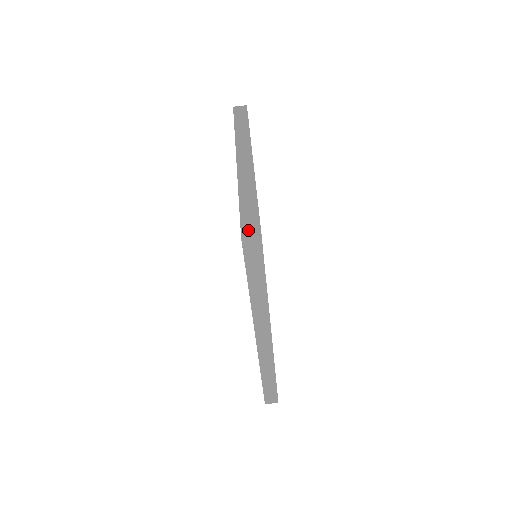
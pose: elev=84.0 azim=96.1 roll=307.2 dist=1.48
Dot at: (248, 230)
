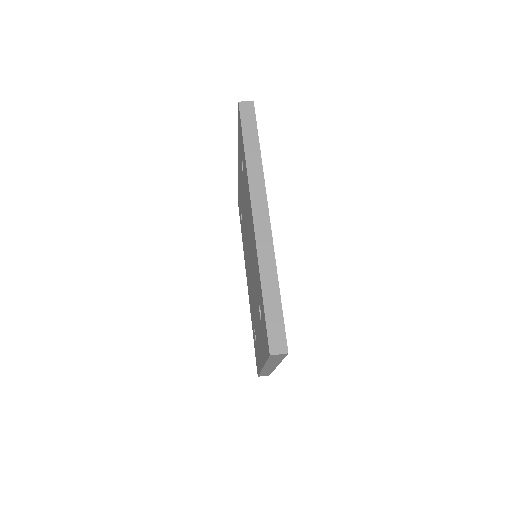
Dot at: occluded
